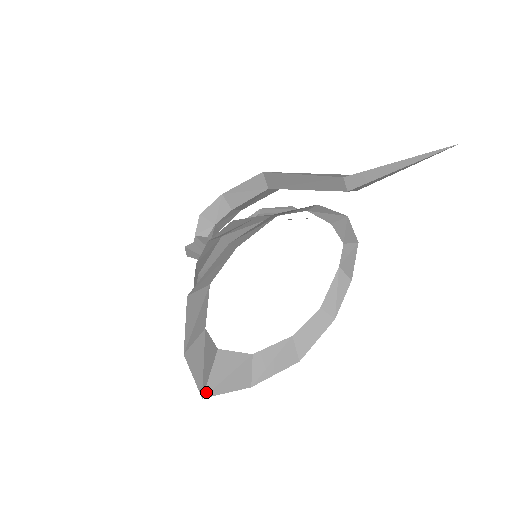
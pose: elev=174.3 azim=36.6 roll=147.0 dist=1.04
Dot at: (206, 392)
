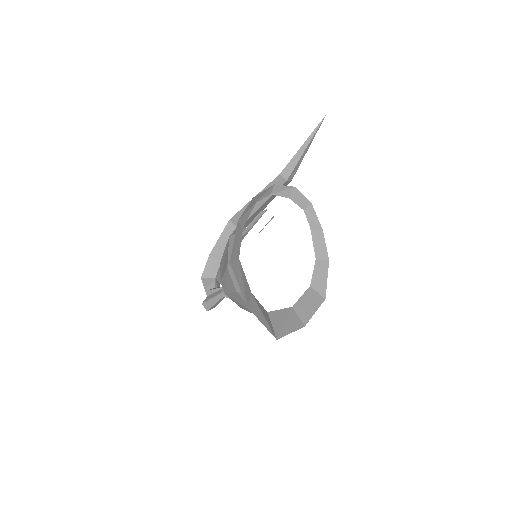
Dot at: (277, 336)
